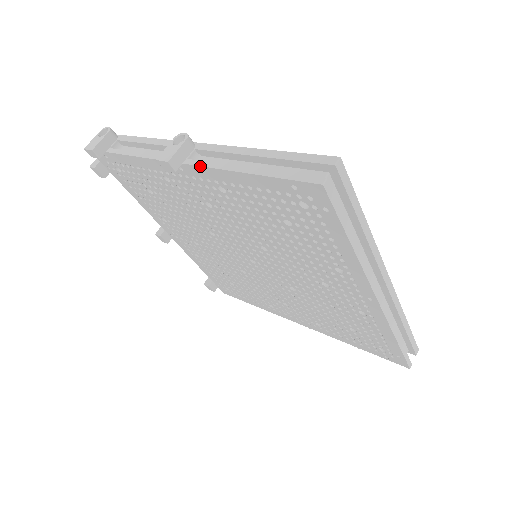
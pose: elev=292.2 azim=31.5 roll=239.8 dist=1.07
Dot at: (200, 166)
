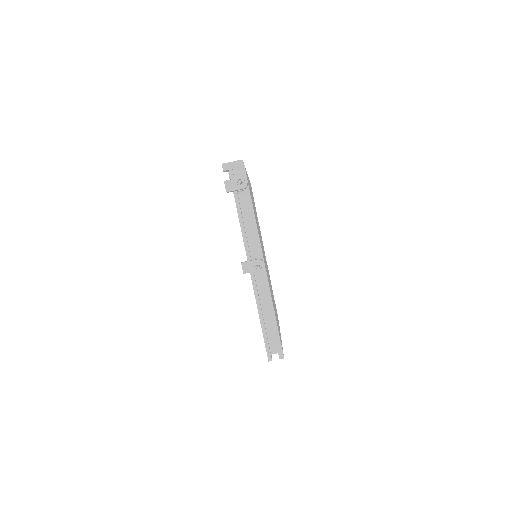
Dot at: (253, 286)
